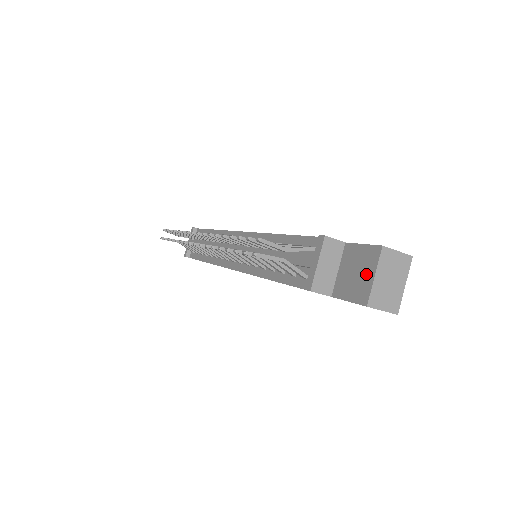
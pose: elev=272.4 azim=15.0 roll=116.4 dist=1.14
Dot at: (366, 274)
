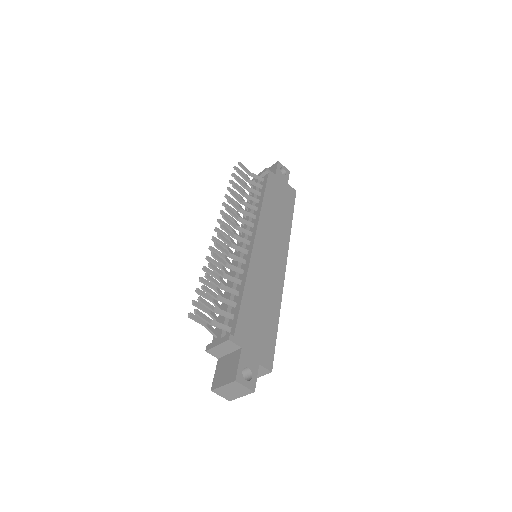
Dot at: (224, 379)
